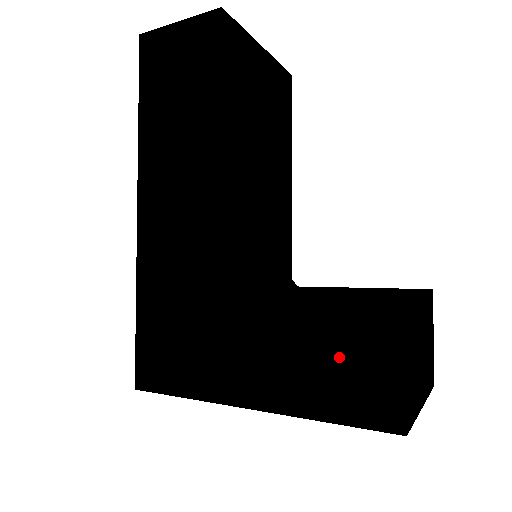
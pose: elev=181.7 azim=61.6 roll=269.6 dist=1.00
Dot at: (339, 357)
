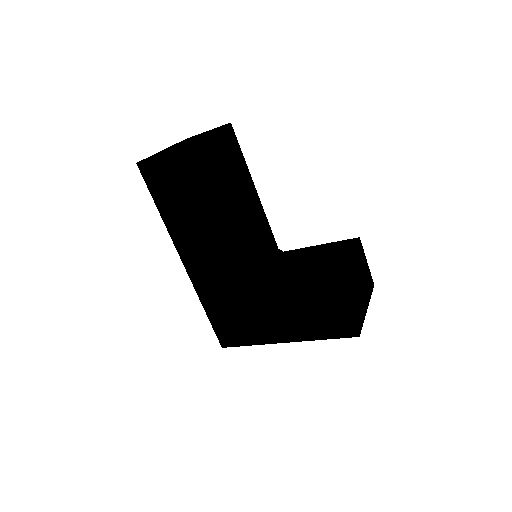
Dot at: (320, 313)
